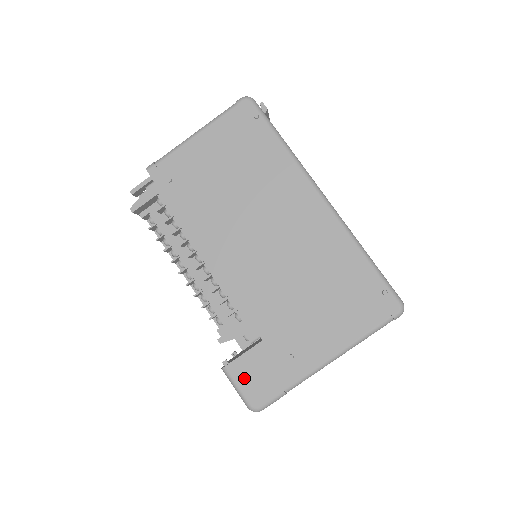
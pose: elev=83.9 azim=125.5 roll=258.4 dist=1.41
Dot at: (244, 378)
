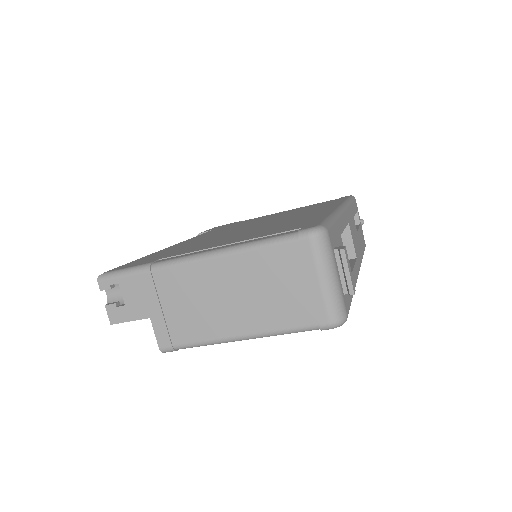
Dot at: occluded
